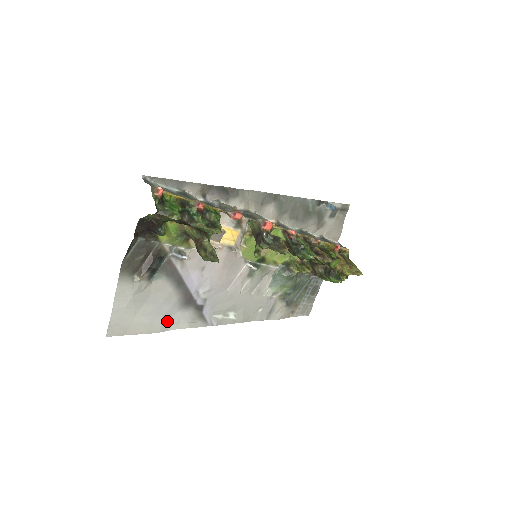
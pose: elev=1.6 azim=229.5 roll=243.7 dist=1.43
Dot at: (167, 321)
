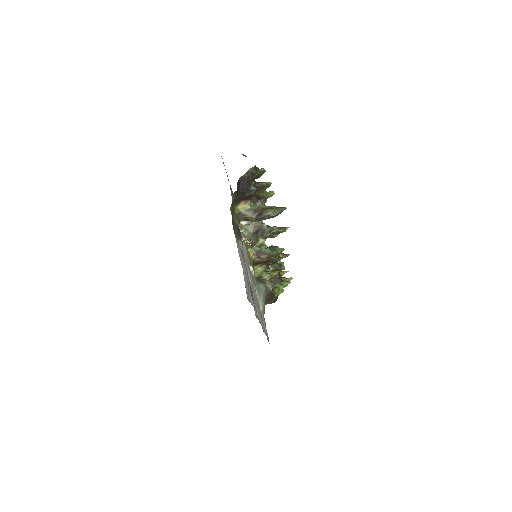
Dot at: occluded
